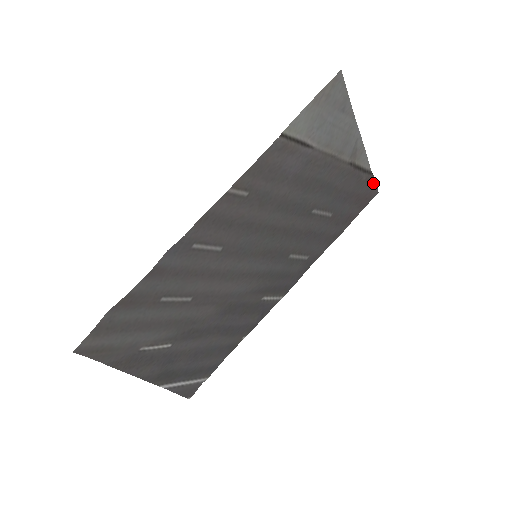
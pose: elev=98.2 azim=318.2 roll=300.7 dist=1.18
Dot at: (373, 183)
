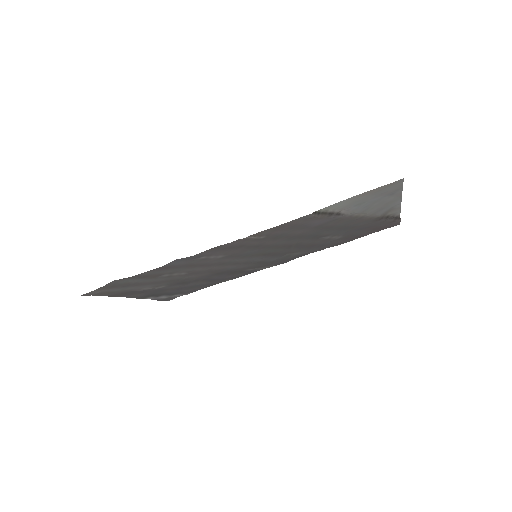
Dot at: (397, 222)
